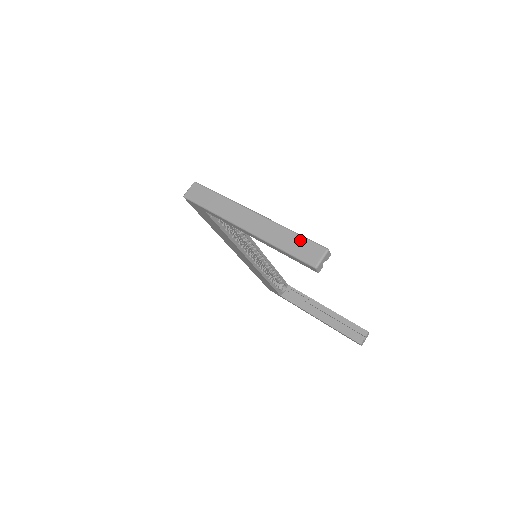
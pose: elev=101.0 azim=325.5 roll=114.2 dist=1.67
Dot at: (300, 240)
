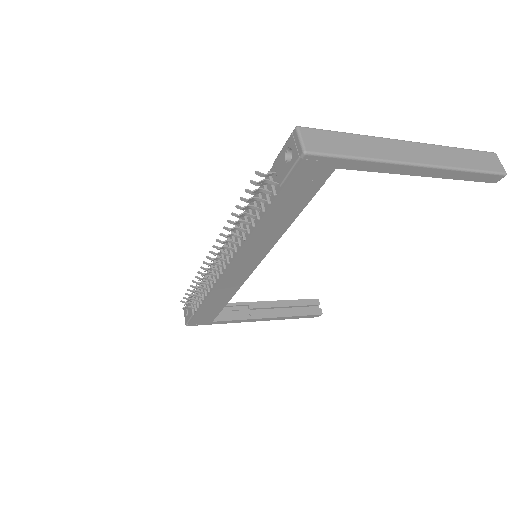
Dot at: (473, 153)
